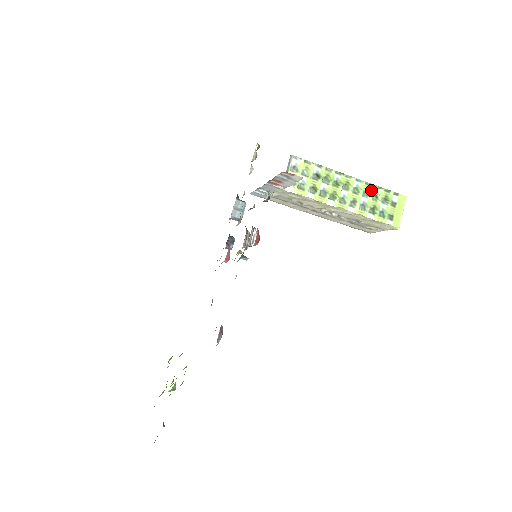
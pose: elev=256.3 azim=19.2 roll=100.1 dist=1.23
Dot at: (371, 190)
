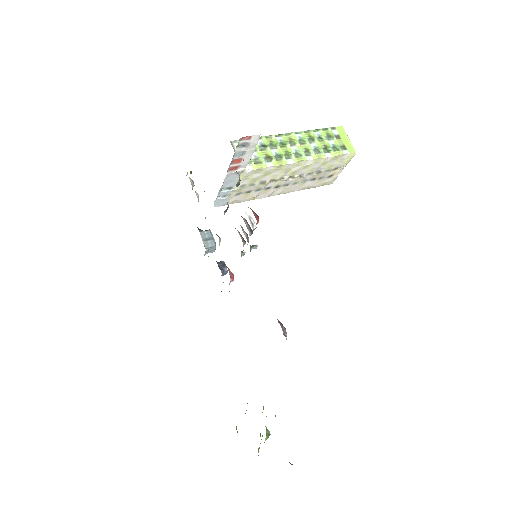
Dot at: (313, 135)
